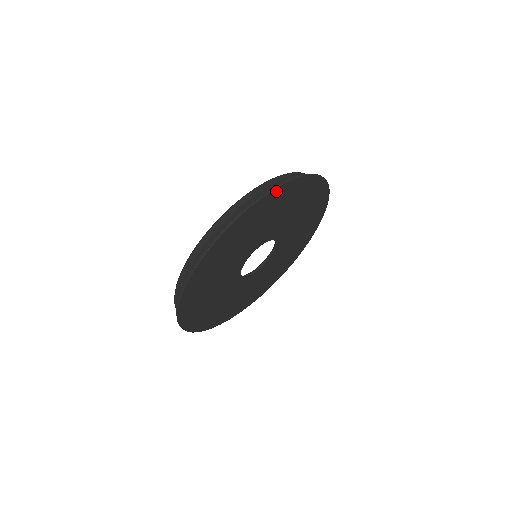
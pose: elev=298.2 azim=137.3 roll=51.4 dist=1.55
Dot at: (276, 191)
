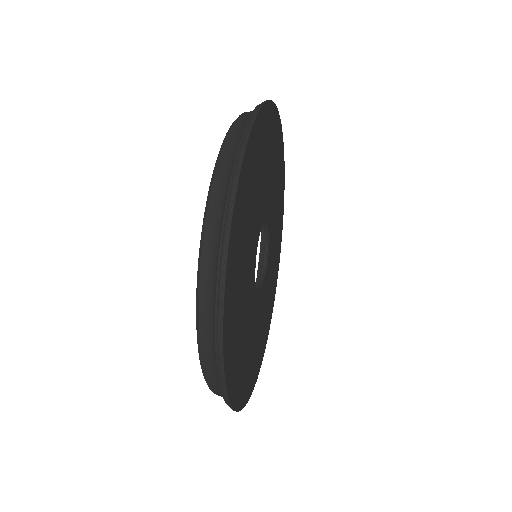
Dot at: (274, 111)
